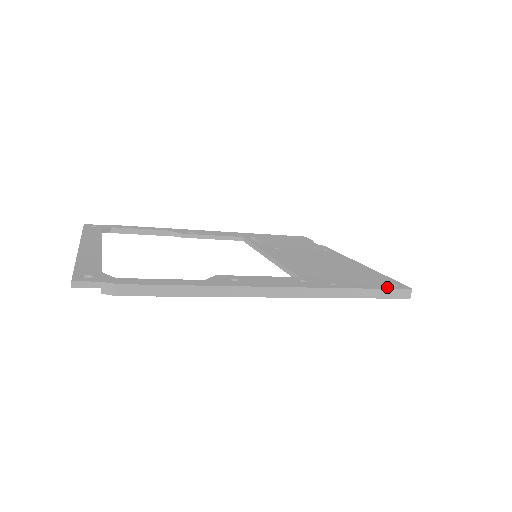
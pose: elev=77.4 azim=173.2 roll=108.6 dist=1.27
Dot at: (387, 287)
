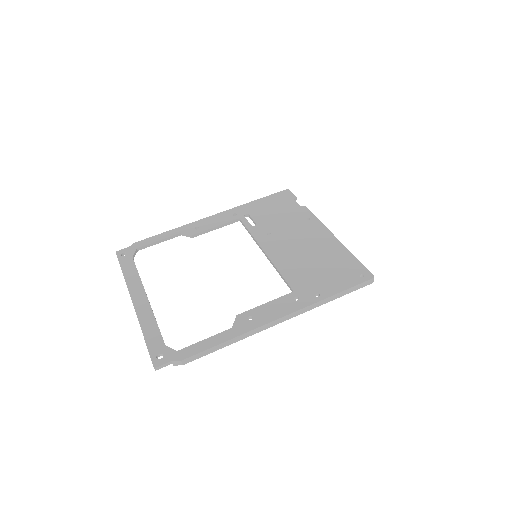
Dot at: (356, 282)
